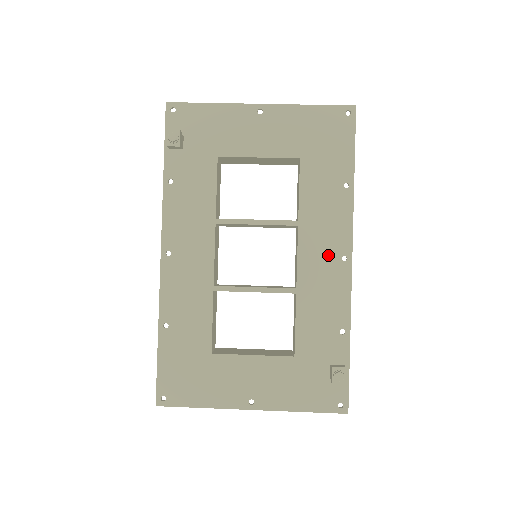
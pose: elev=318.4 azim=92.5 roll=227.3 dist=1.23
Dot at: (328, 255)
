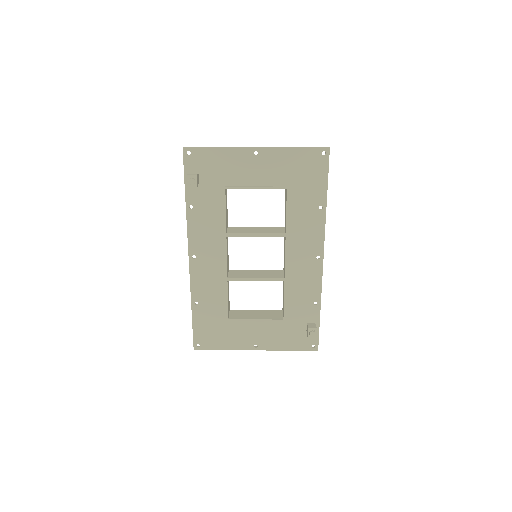
Dot at: (307, 256)
